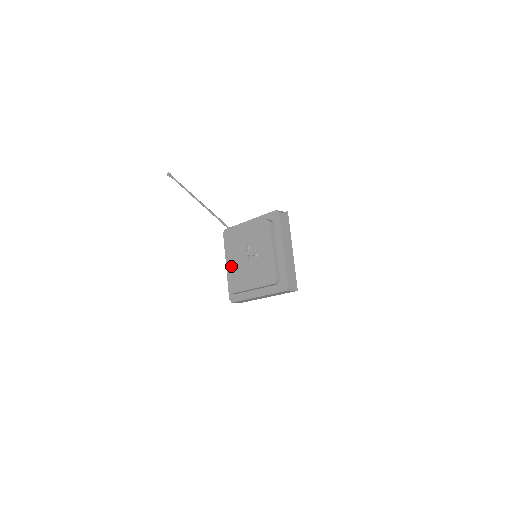
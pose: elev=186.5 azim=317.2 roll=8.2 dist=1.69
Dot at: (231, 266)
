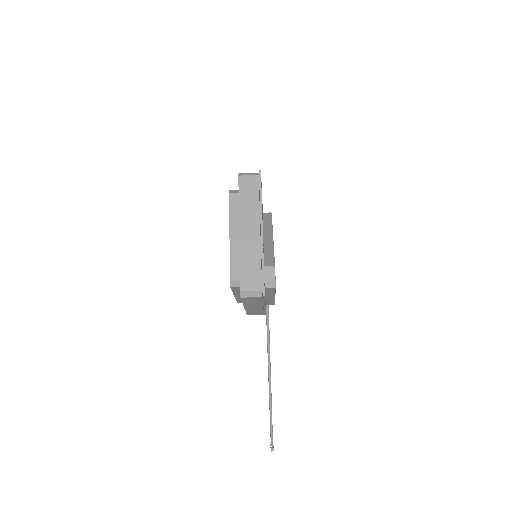
Dot at: occluded
